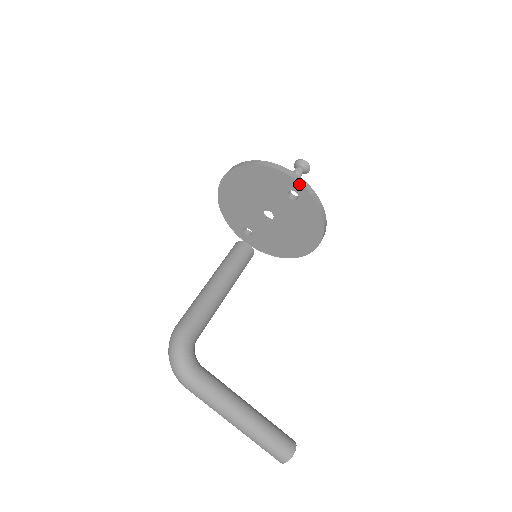
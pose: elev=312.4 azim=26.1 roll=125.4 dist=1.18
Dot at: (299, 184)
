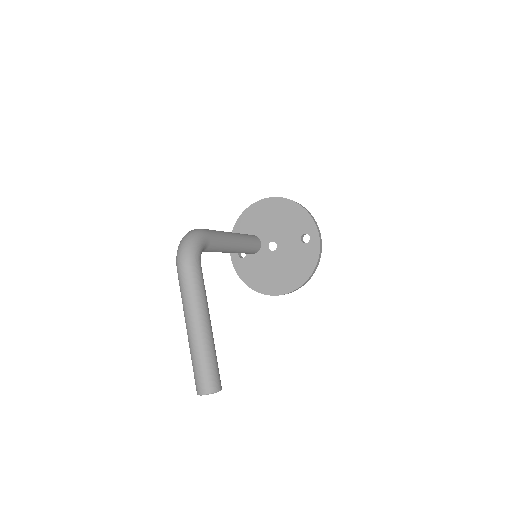
Dot at: (317, 231)
